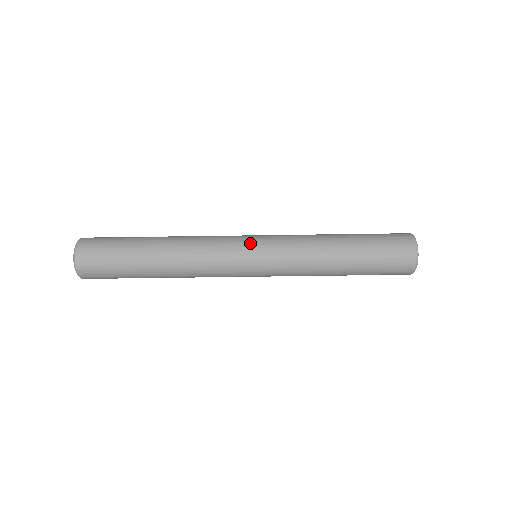
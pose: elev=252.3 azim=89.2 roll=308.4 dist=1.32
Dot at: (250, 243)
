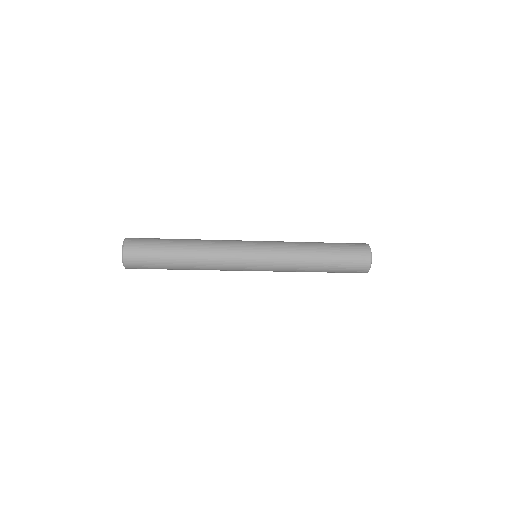
Dot at: (252, 269)
